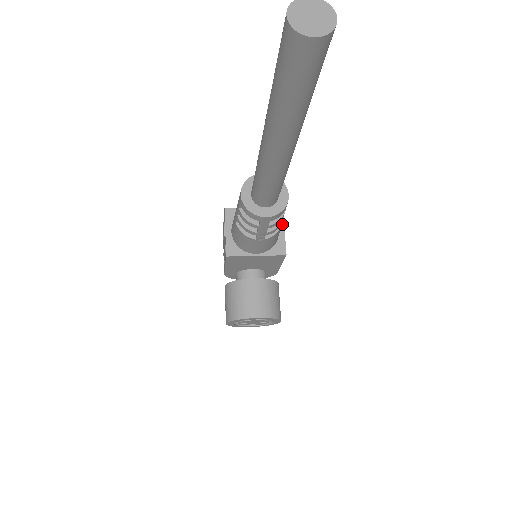
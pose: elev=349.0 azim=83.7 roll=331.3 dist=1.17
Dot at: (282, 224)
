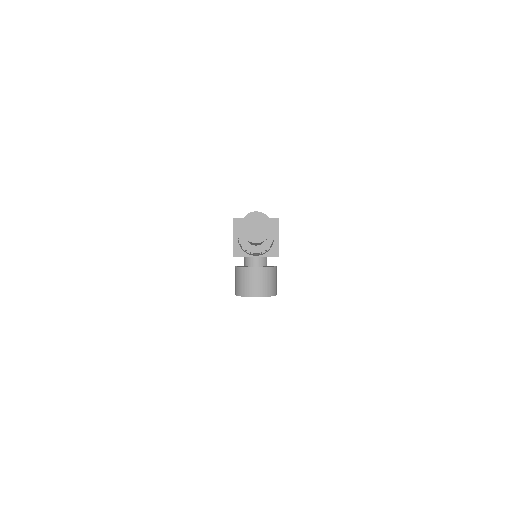
Dot at: (277, 232)
